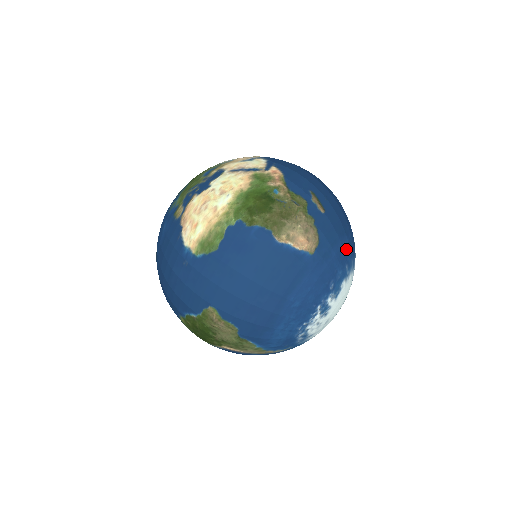
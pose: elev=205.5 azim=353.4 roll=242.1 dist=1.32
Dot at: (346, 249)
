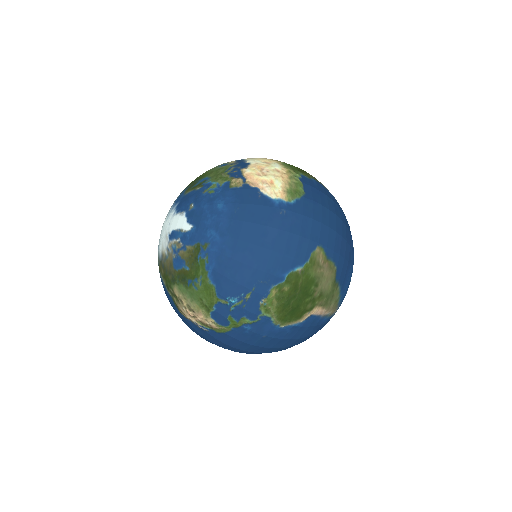
Dot at: occluded
